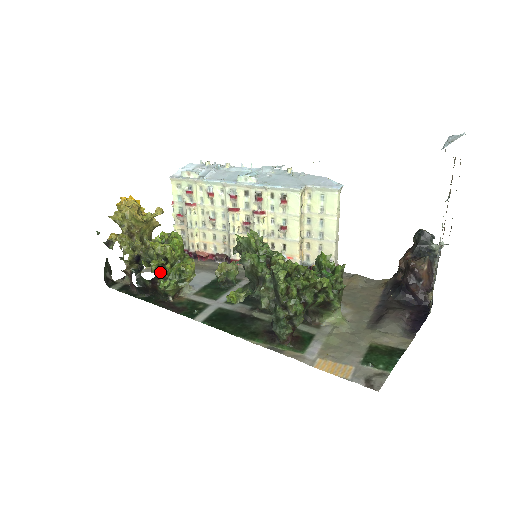
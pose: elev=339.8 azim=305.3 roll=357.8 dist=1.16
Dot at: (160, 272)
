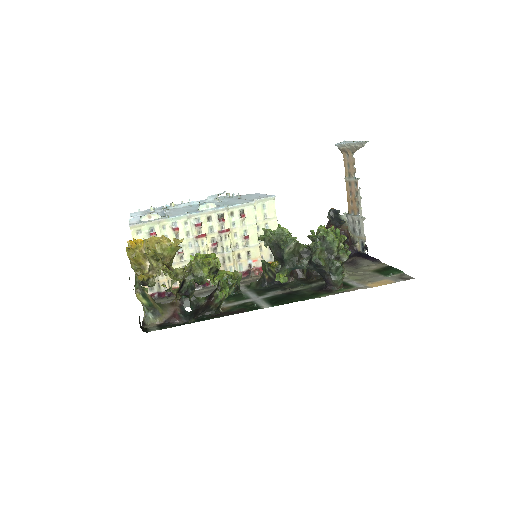
Dot at: (215, 285)
